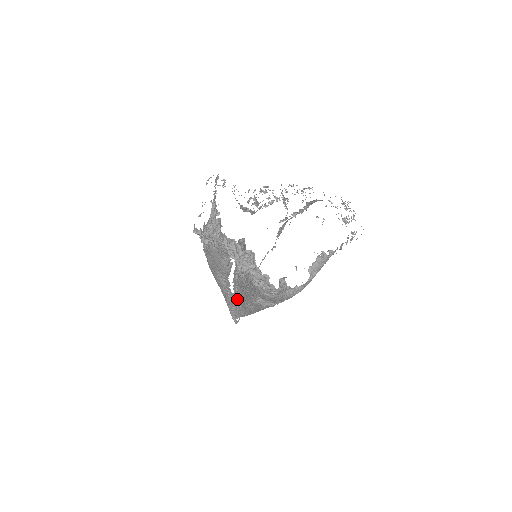
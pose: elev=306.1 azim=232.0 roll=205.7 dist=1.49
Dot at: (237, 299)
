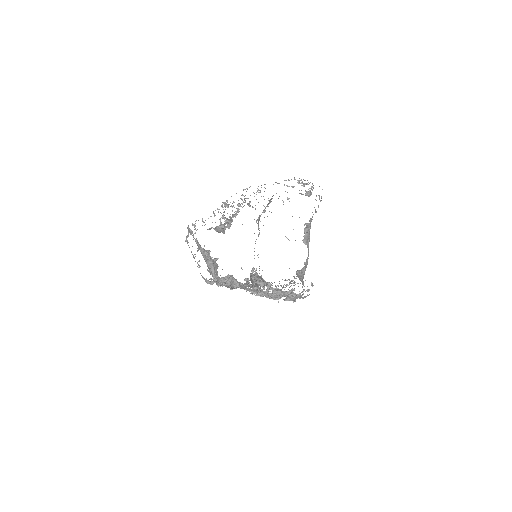
Dot at: occluded
